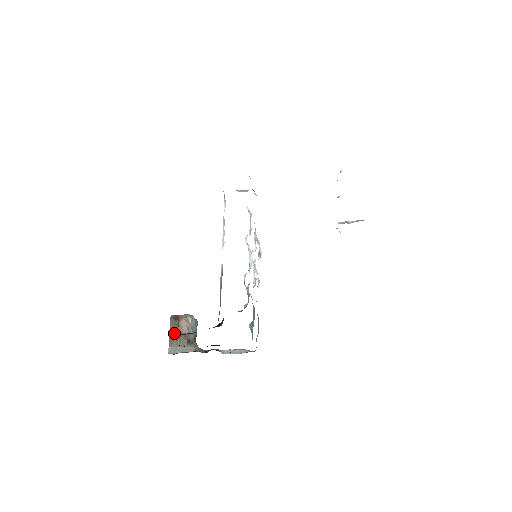
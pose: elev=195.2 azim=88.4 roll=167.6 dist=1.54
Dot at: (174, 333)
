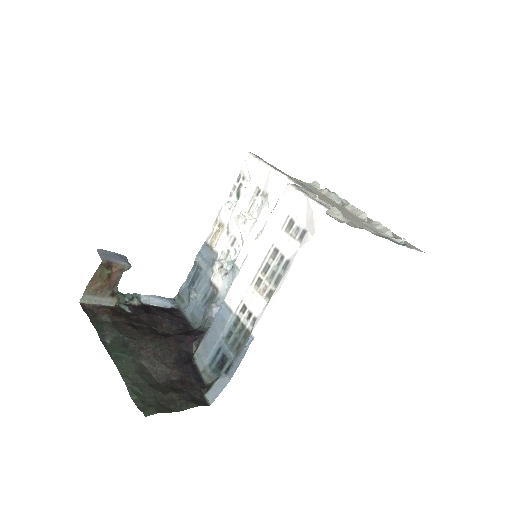
Dot at: (97, 281)
